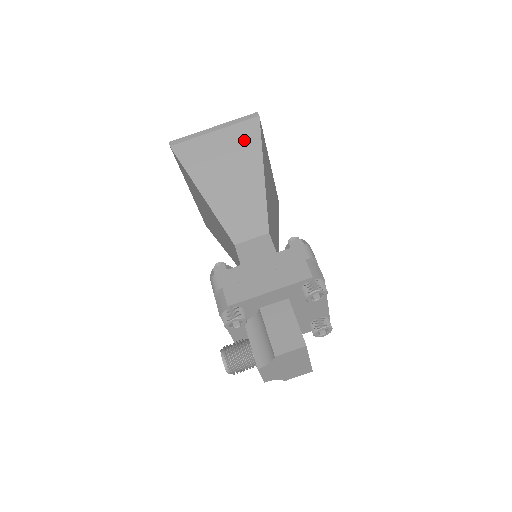
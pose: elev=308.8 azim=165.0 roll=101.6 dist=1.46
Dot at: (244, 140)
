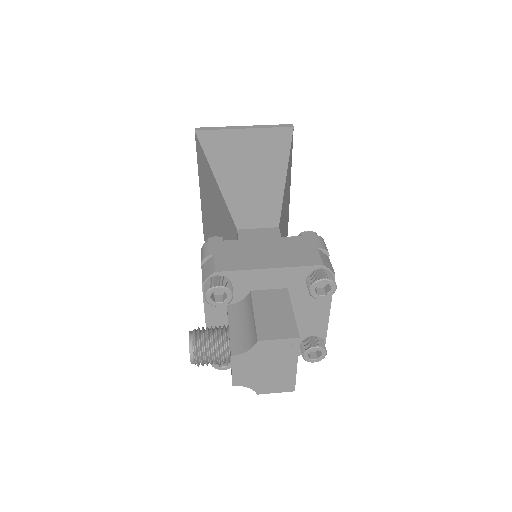
Dot at: (273, 142)
